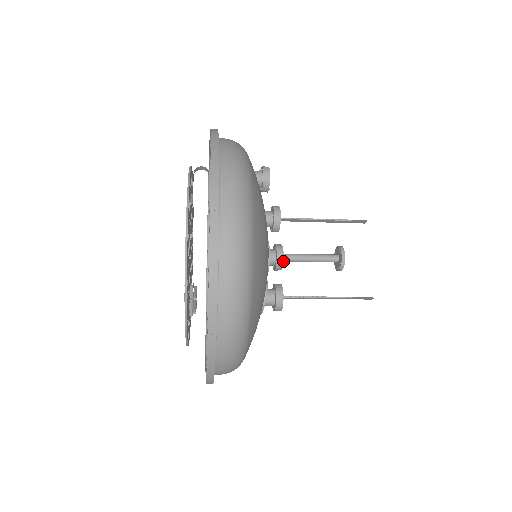
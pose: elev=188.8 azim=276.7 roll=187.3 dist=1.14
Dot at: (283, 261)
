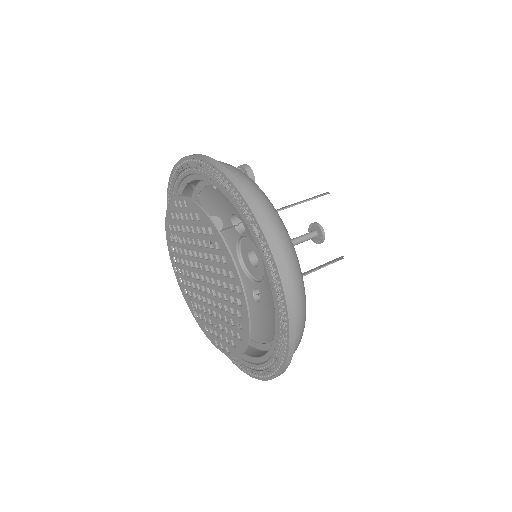
Dot at: occluded
